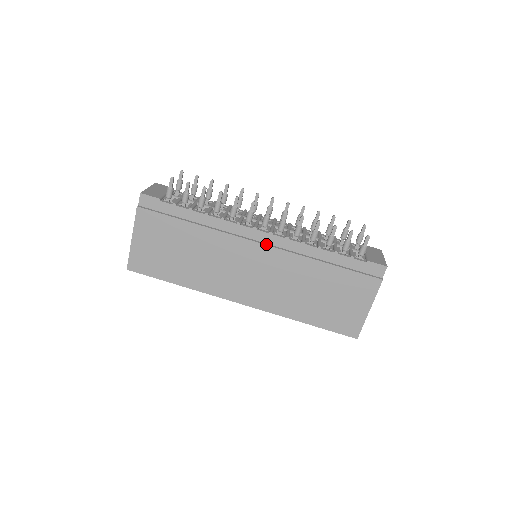
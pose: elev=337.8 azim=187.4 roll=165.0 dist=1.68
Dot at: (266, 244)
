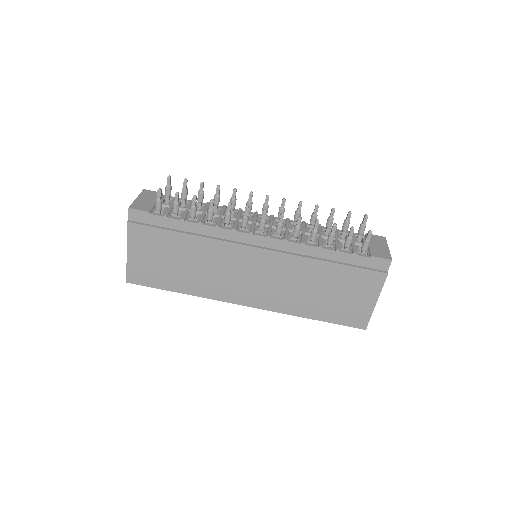
Dot at: (265, 248)
